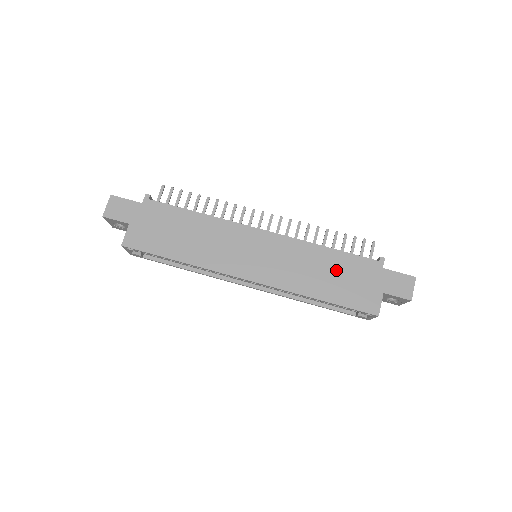
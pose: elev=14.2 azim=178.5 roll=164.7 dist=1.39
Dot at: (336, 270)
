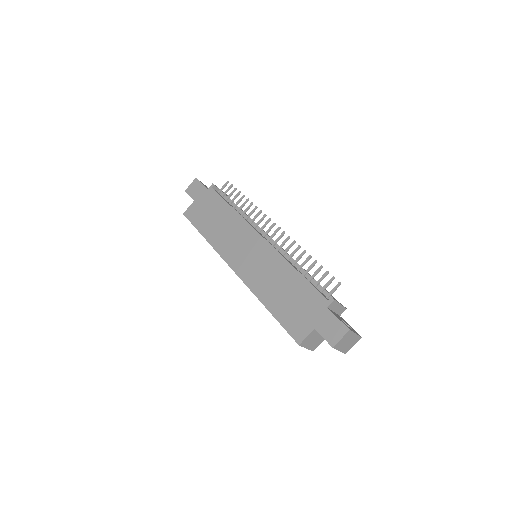
Dot at: (291, 291)
